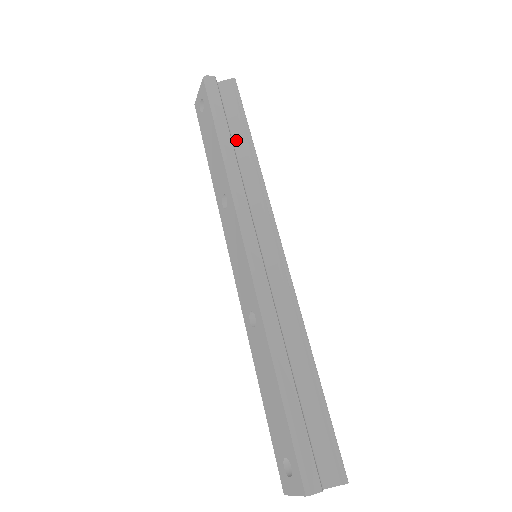
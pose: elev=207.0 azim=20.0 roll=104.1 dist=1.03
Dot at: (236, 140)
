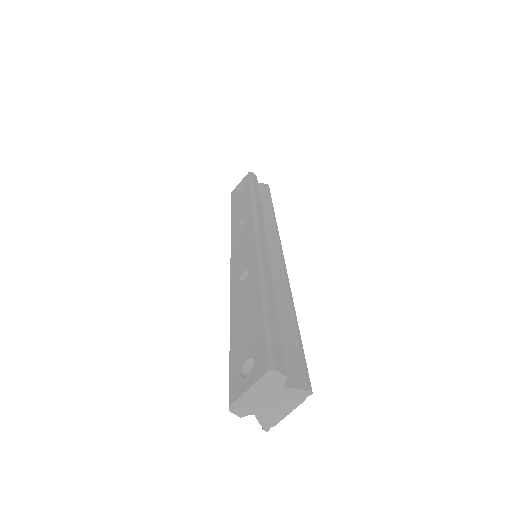
Dot at: (261, 203)
